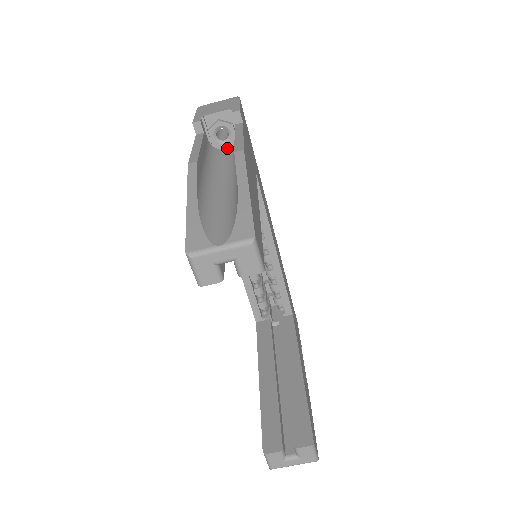
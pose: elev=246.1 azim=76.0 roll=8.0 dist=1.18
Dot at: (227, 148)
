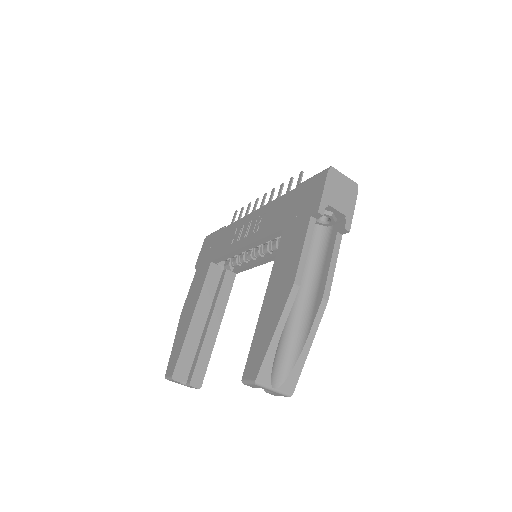
Dot at: (316, 222)
